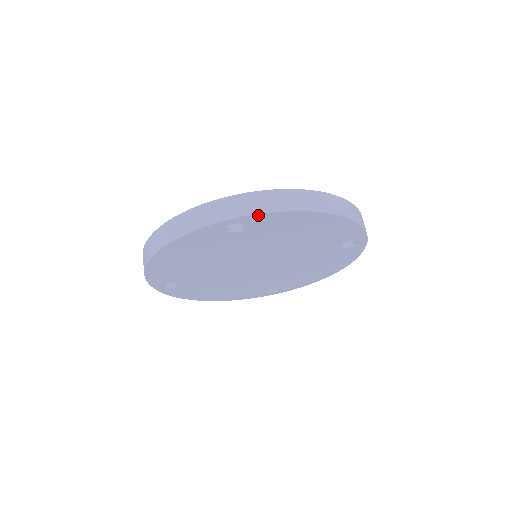
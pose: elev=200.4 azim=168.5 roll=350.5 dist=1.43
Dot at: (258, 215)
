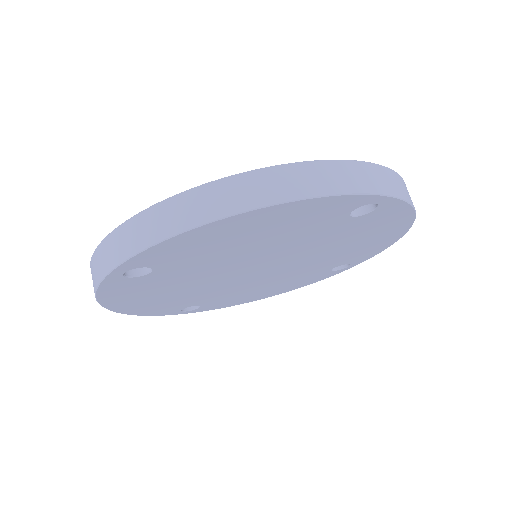
Dot at: (135, 258)
